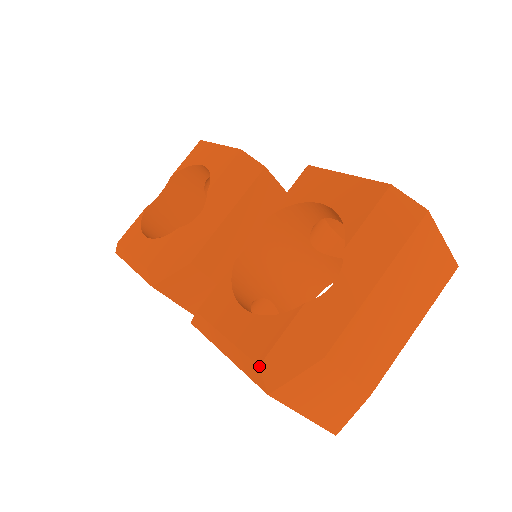
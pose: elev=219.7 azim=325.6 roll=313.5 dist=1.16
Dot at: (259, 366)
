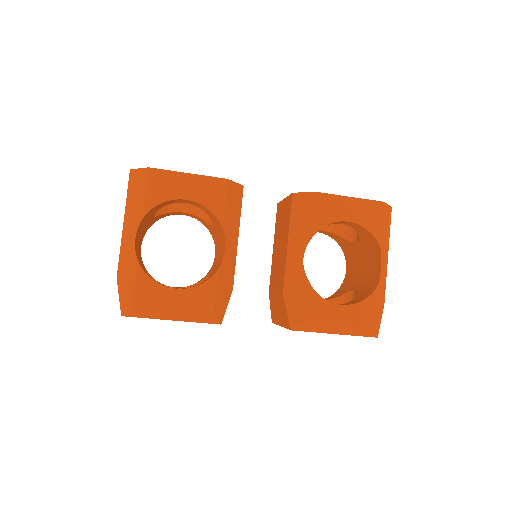
Dot at: (374, 329)
